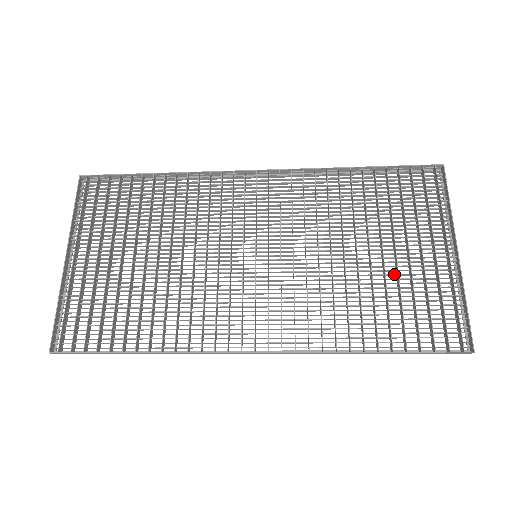
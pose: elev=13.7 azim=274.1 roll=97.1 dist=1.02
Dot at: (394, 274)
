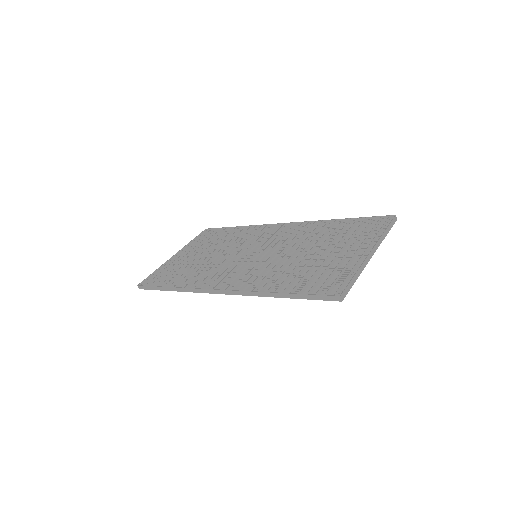
Dot at: (323, 263)
